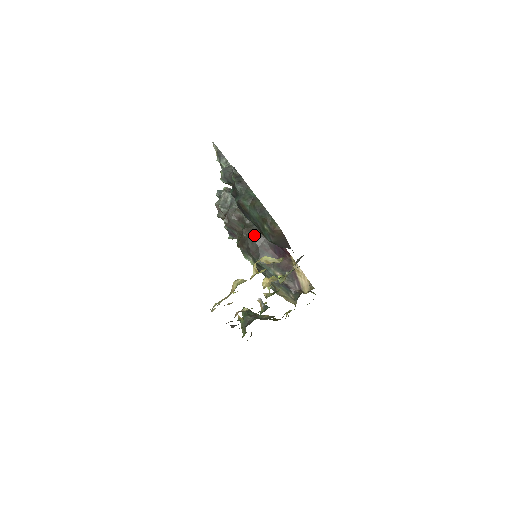
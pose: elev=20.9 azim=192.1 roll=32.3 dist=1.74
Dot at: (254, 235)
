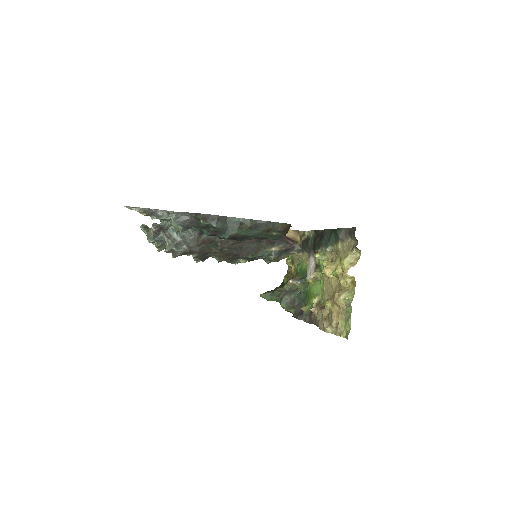
Dot at: (232, 242)
